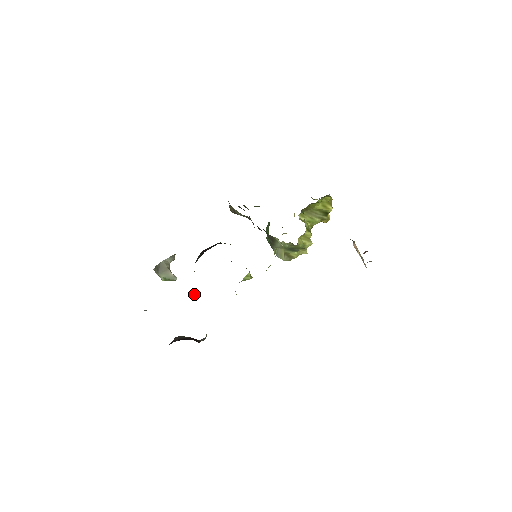
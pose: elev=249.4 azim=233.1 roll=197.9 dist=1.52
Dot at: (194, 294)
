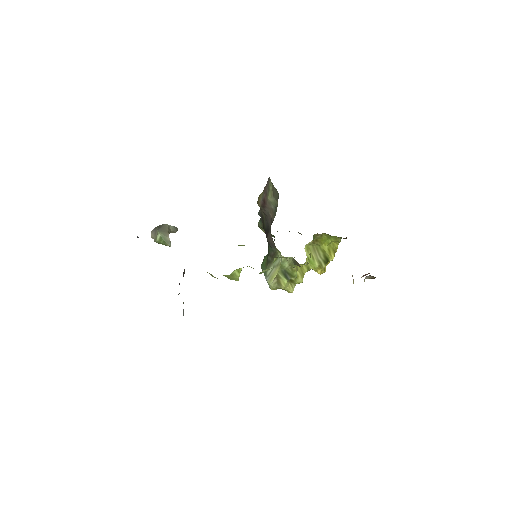
Dot at: occluded
